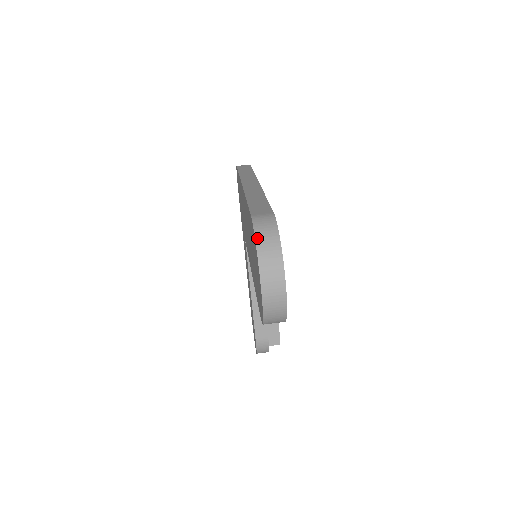
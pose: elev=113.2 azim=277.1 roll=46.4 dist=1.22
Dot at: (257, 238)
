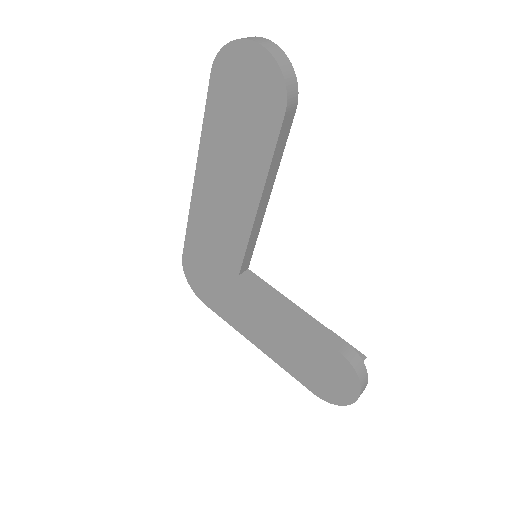
Dot at: (224, 46)
